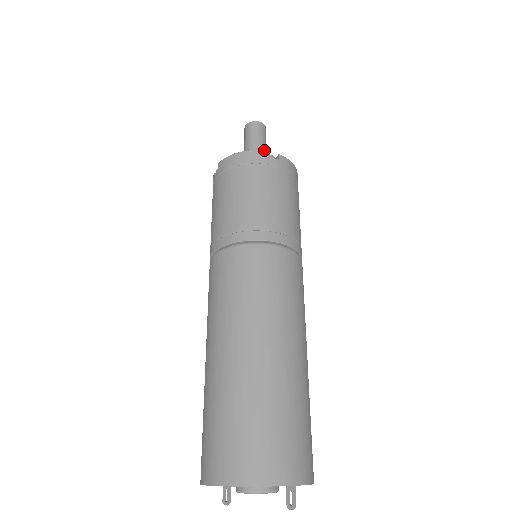
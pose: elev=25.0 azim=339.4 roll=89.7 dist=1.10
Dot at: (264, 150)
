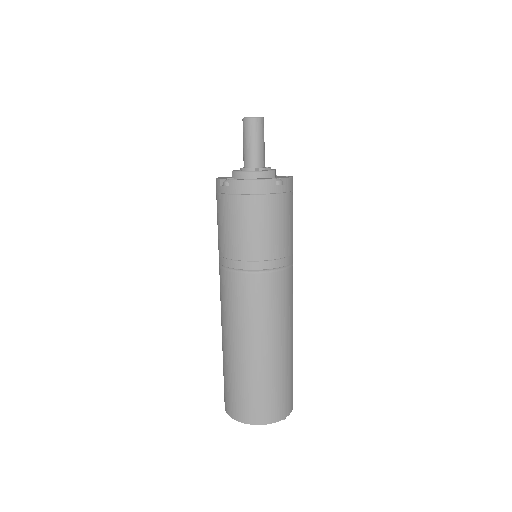
Dot at: (264, 151)
